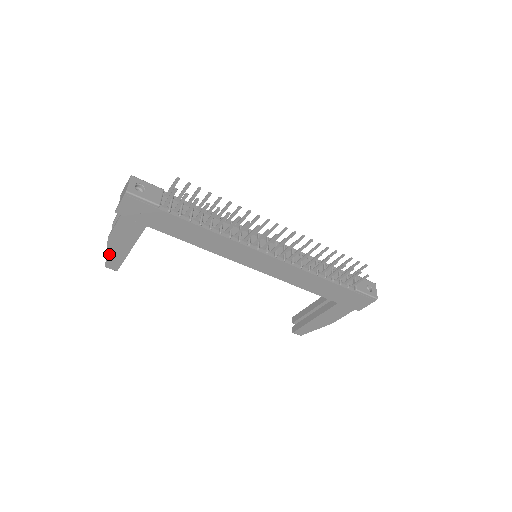
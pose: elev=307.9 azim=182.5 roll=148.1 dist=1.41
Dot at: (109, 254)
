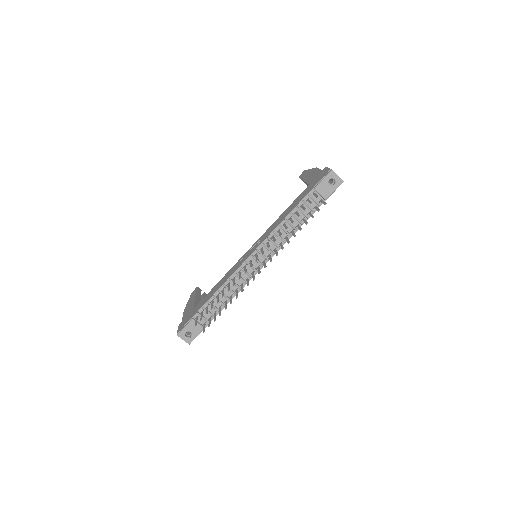
Dot at: occluded
